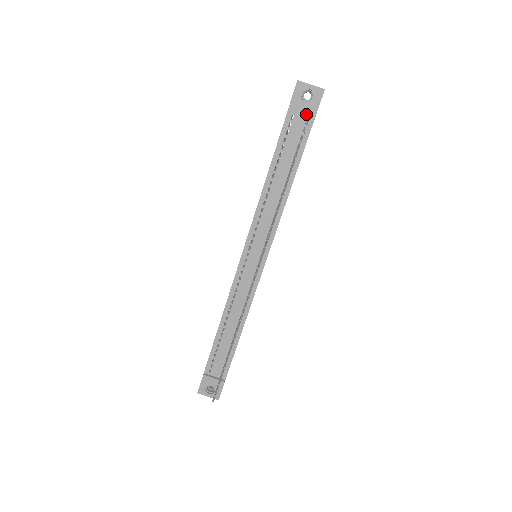
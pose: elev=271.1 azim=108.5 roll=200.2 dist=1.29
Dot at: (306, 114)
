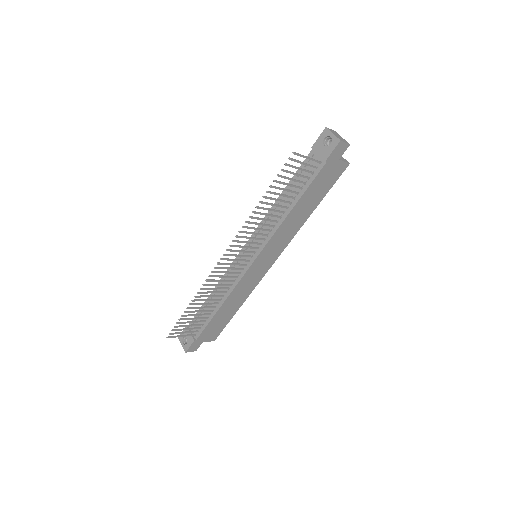
Dot at: (321, 155)
